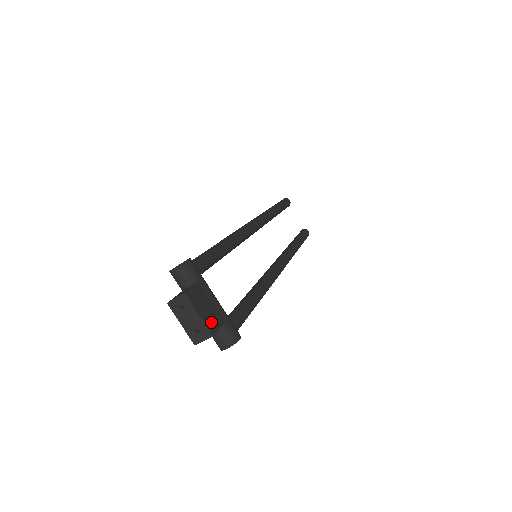
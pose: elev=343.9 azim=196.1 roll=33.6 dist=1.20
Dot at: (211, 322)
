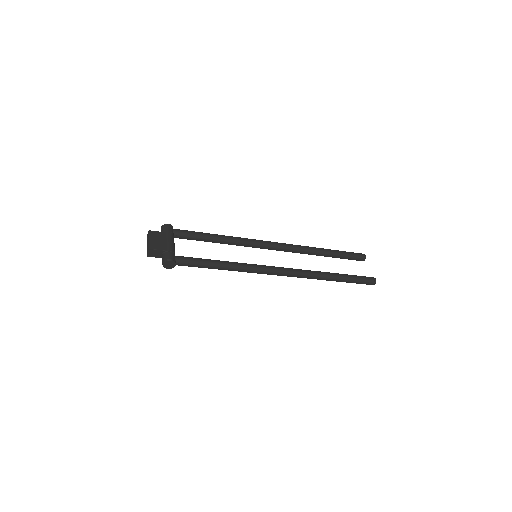
Dot at: (155, 245)
